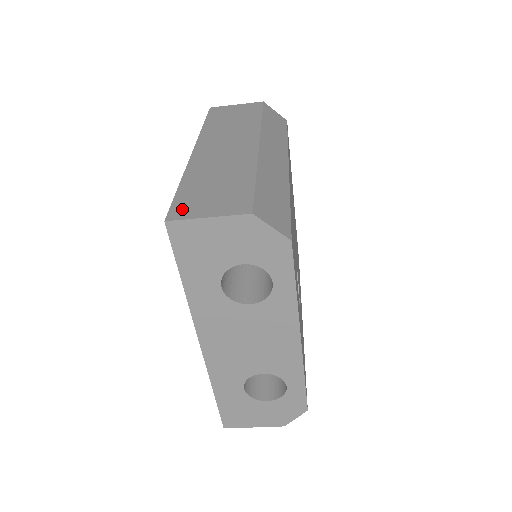
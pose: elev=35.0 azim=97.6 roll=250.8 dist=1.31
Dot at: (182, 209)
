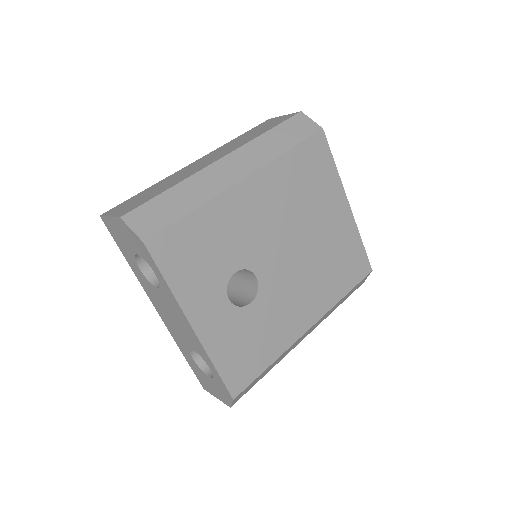
Dot at: (115, 209)
